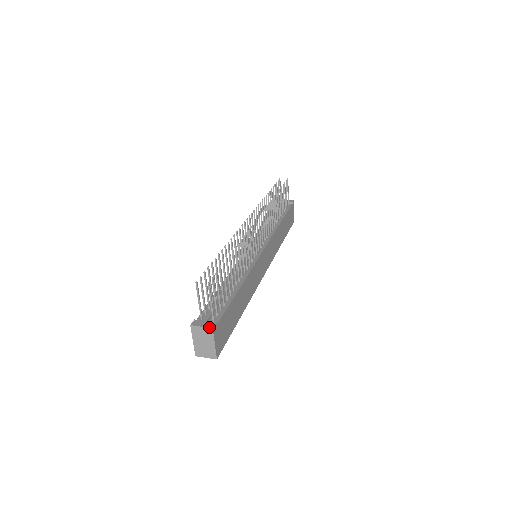
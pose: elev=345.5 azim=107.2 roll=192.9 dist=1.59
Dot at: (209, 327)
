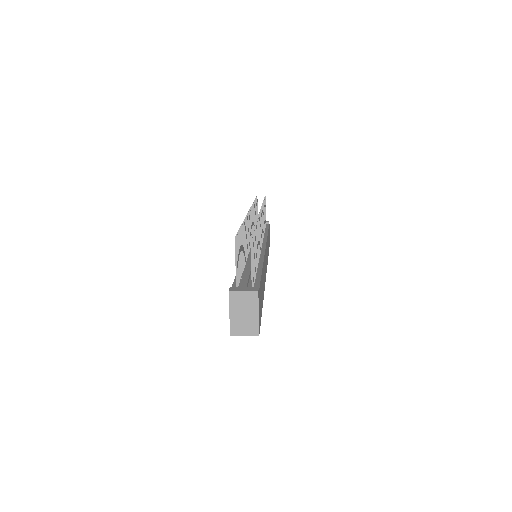
Dot at: (253, 290)
